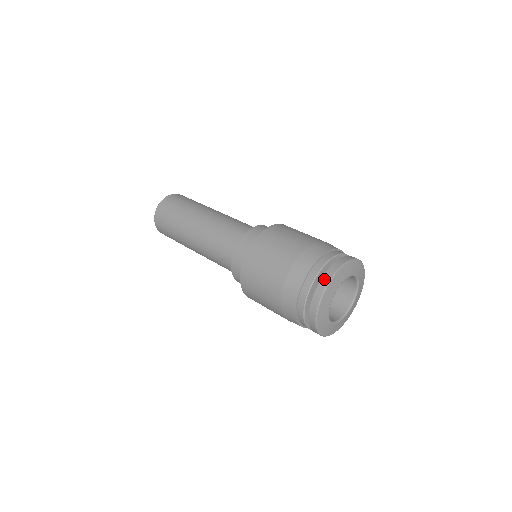
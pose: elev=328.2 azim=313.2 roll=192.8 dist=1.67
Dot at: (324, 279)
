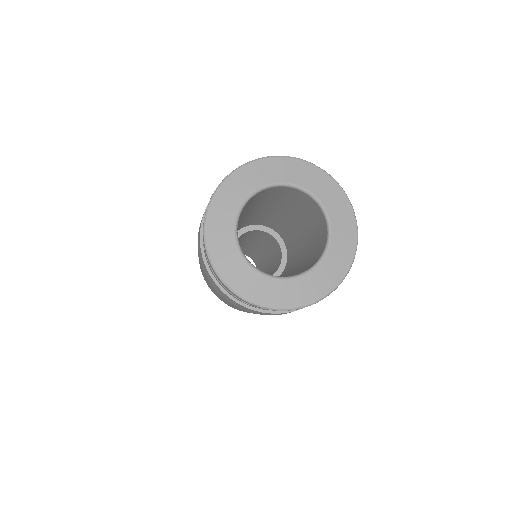
Dot at: occluded
